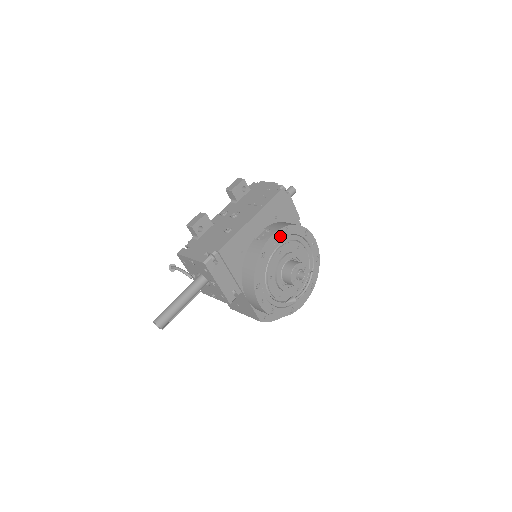
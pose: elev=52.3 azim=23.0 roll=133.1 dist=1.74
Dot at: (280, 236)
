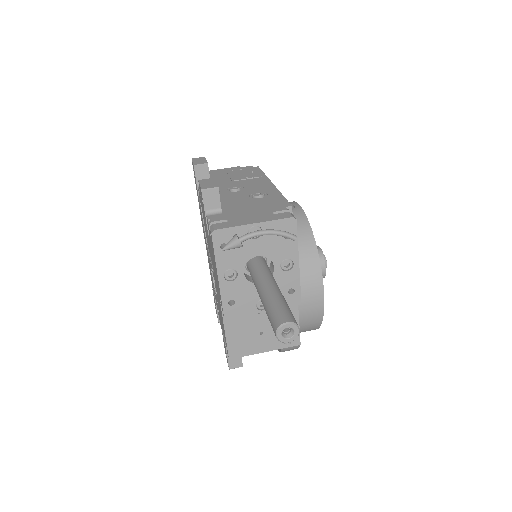
Dot at: occluded
